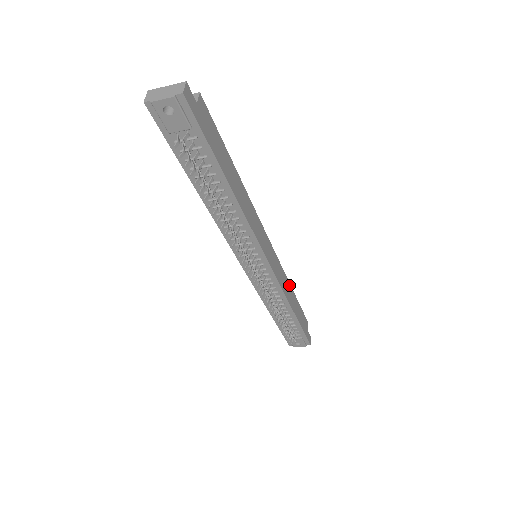
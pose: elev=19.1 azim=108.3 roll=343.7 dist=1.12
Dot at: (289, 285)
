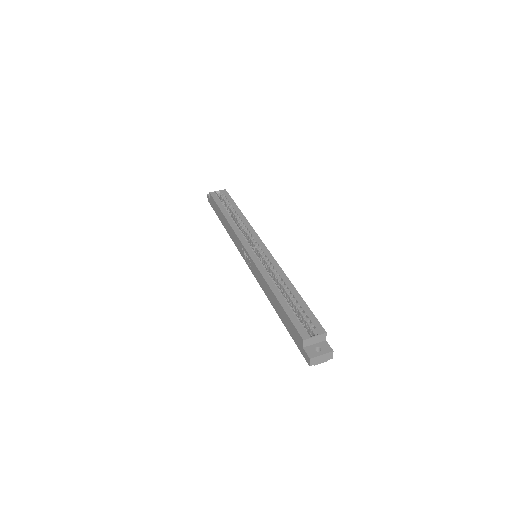
Dot at: (246, 220)
